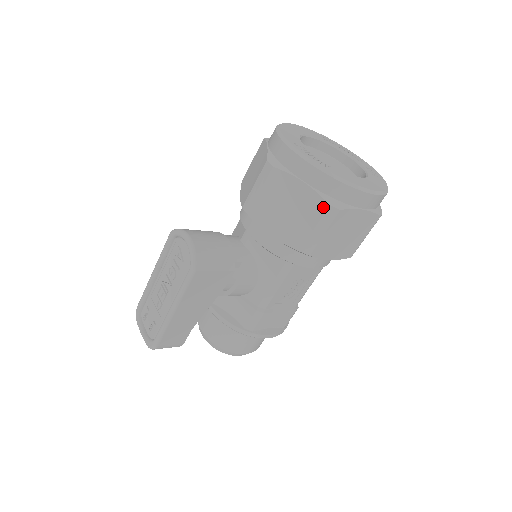
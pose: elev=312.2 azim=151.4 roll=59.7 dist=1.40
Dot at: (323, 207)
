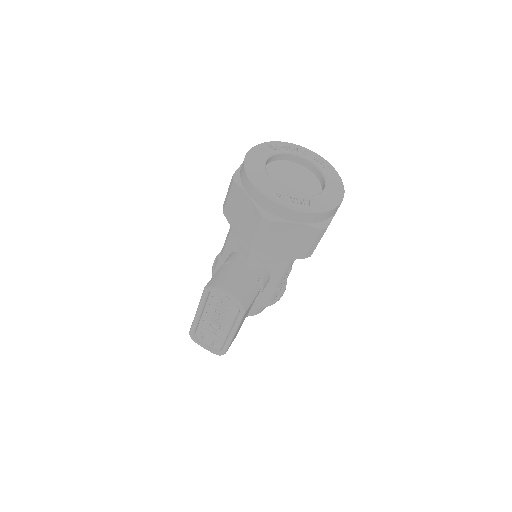
Dot at: (317, 232)
